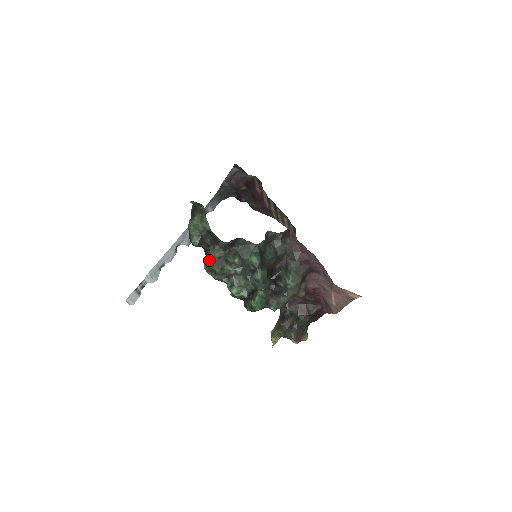
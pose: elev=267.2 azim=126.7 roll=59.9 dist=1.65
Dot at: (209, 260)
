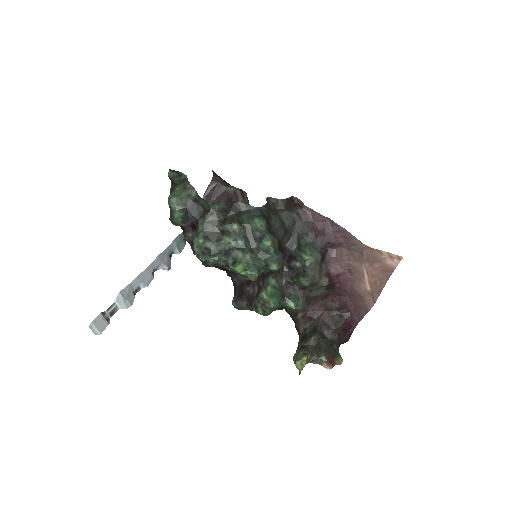
Dot at: (200, 235)
